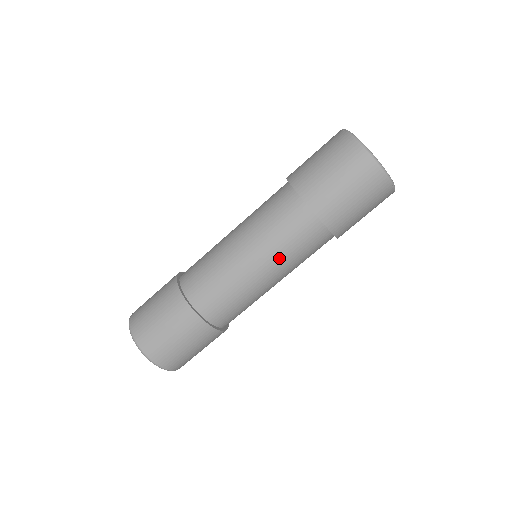
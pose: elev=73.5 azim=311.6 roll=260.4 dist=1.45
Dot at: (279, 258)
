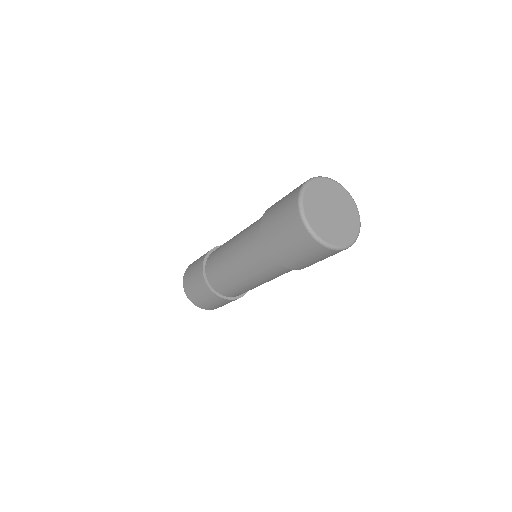
Dot at: (250, 270)
